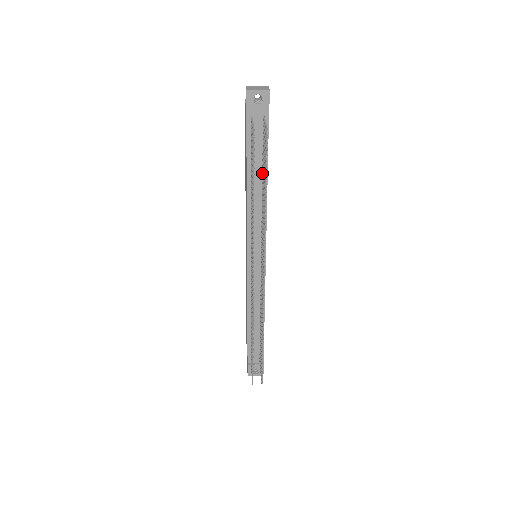
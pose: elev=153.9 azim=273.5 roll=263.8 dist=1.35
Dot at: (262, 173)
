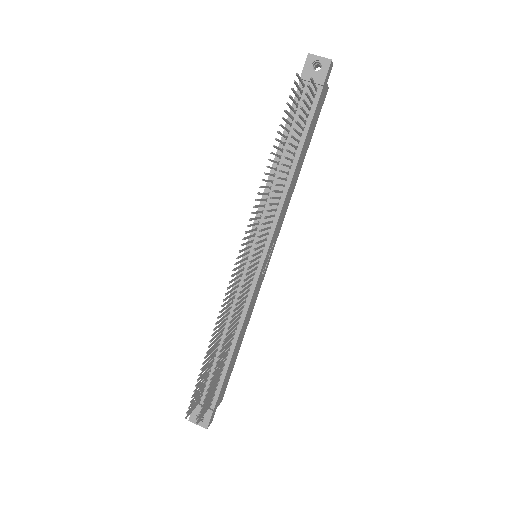
Dot at: (295, 151)
